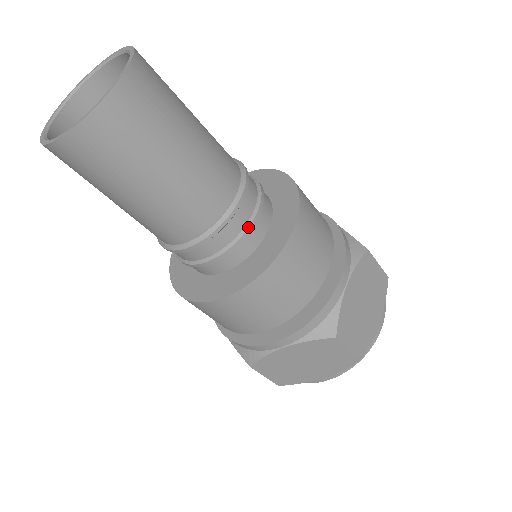
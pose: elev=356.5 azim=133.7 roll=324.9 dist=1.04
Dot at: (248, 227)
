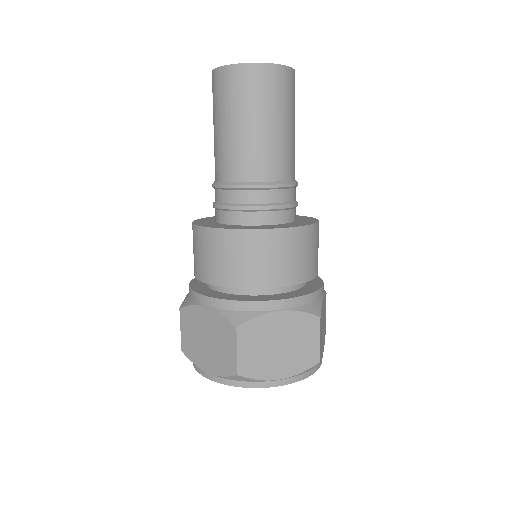
Dot at: (295, 203)
